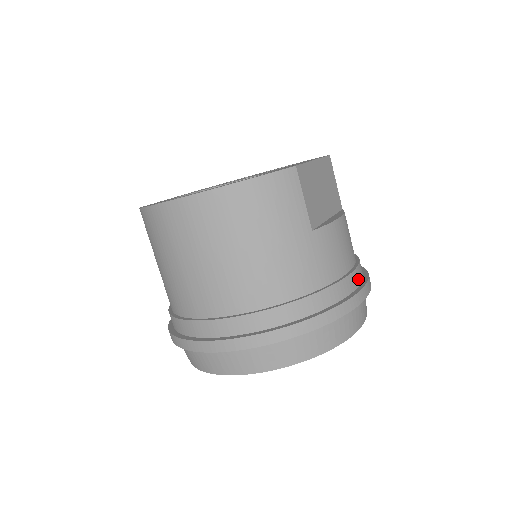
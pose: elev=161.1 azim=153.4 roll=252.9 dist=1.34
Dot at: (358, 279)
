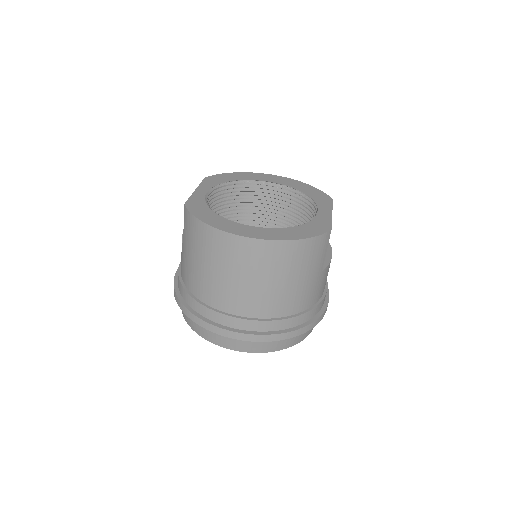
Dot at: occluded
